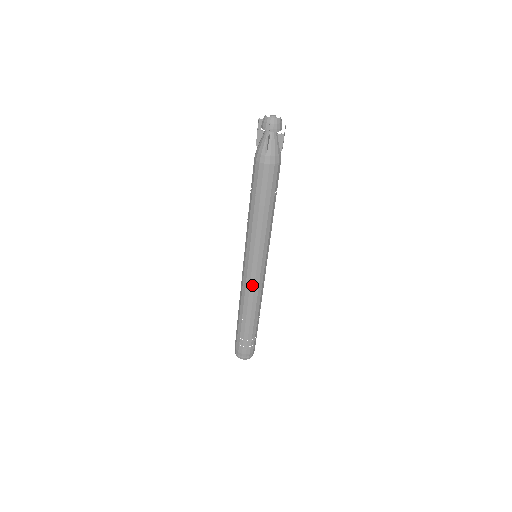
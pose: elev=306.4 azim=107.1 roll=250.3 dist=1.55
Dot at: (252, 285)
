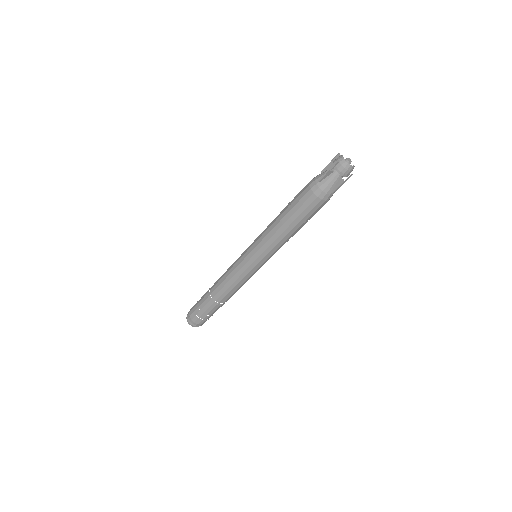
Dot at: (234, 273)
